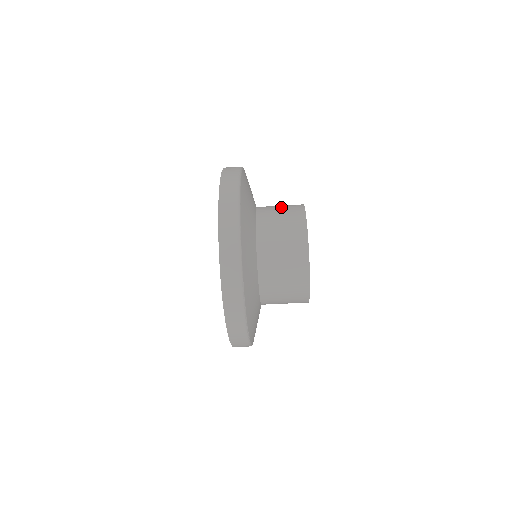
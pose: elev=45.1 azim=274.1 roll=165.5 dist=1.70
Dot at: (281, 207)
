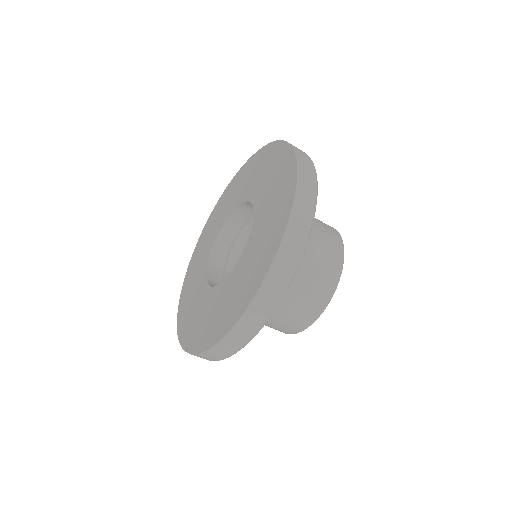
Dot at: (321, 251)
